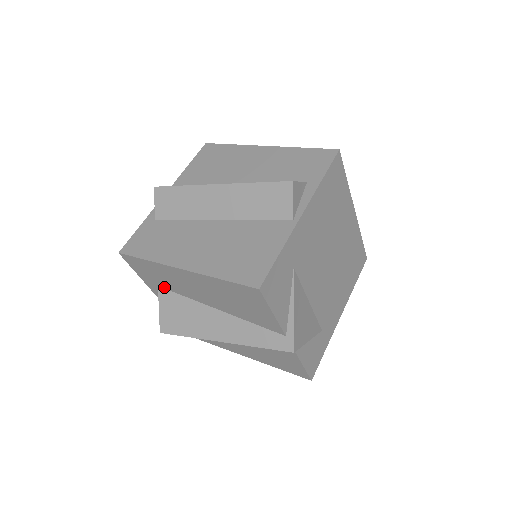
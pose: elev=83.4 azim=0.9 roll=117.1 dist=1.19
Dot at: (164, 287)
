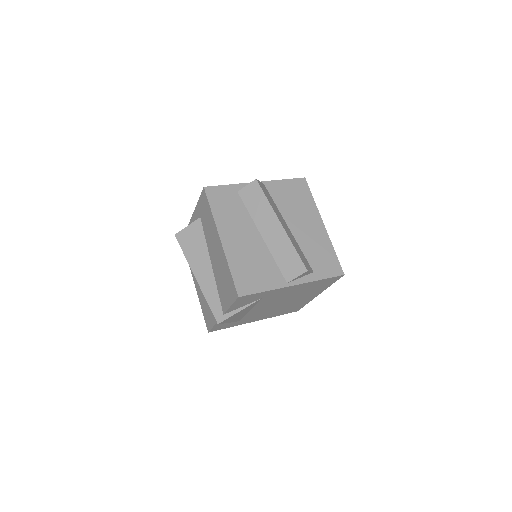
Dot at: (202, 222)
